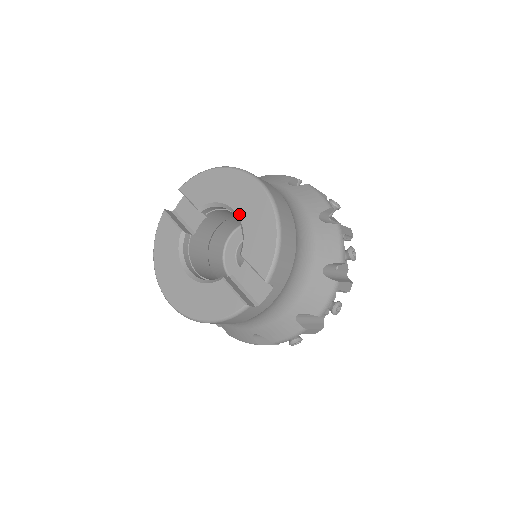
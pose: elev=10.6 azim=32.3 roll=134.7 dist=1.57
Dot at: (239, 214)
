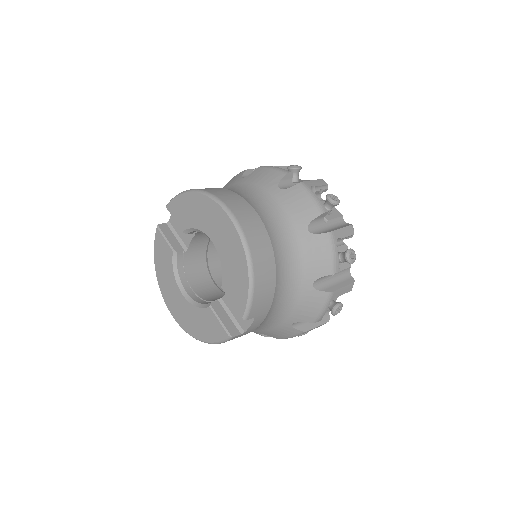
Dot at: (216, 246)
